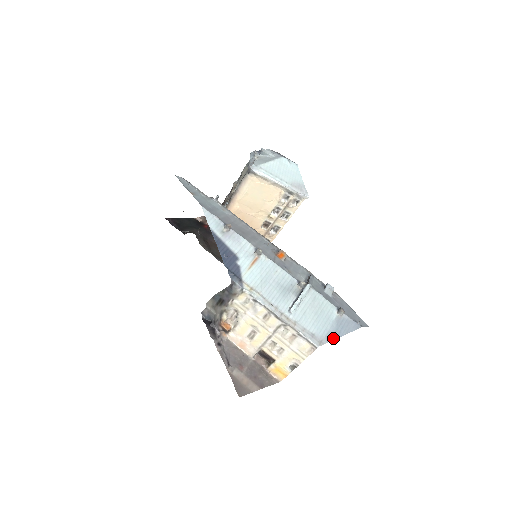
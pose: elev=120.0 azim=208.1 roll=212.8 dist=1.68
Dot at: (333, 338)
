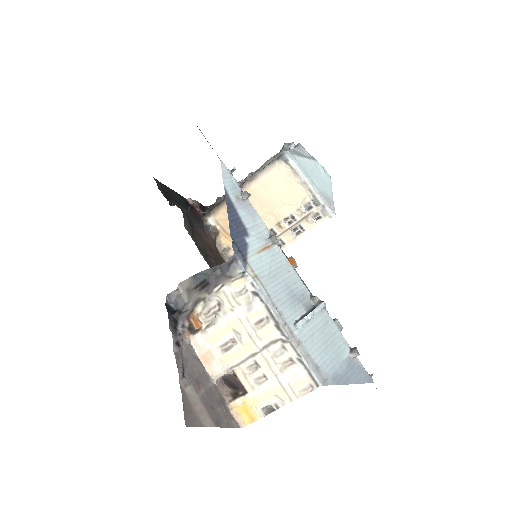
Dot at: (340, 382)
